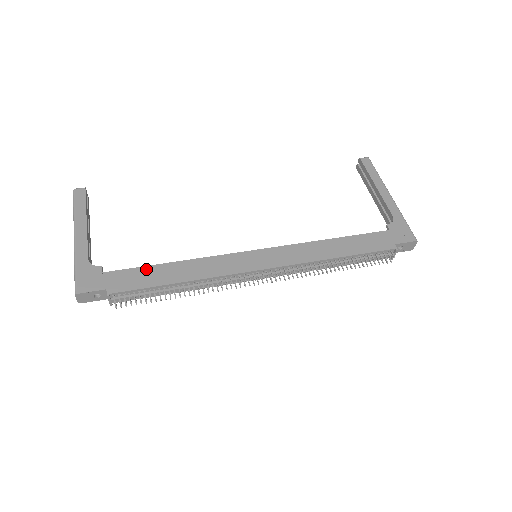
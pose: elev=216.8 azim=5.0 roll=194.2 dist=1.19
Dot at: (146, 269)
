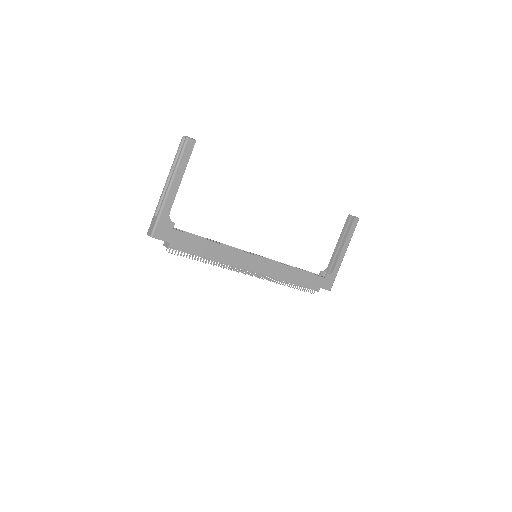
Dot at: (198, 239)
